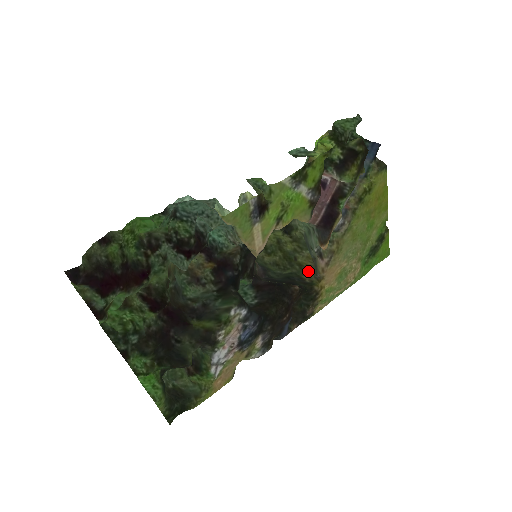
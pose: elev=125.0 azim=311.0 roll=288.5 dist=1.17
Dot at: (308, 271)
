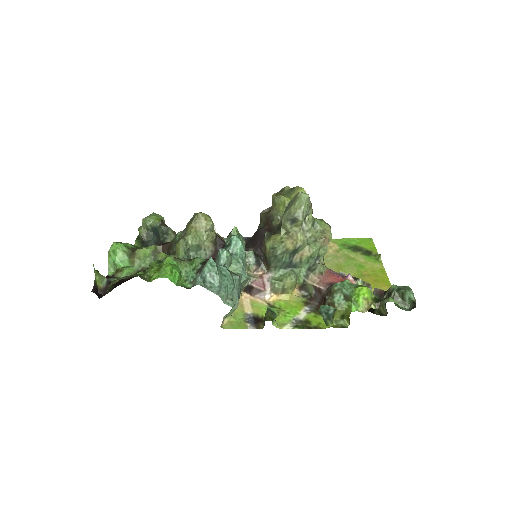
Dot at: occluded
